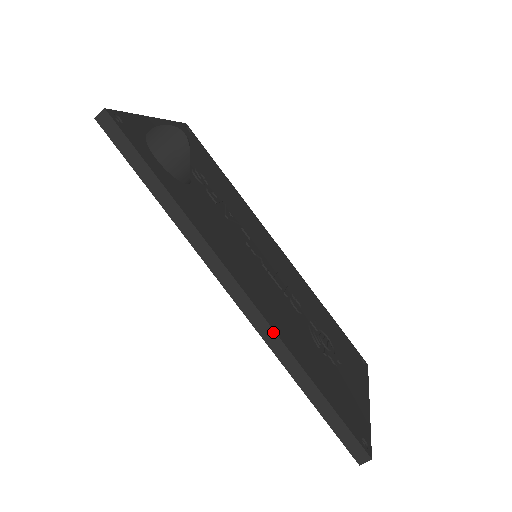
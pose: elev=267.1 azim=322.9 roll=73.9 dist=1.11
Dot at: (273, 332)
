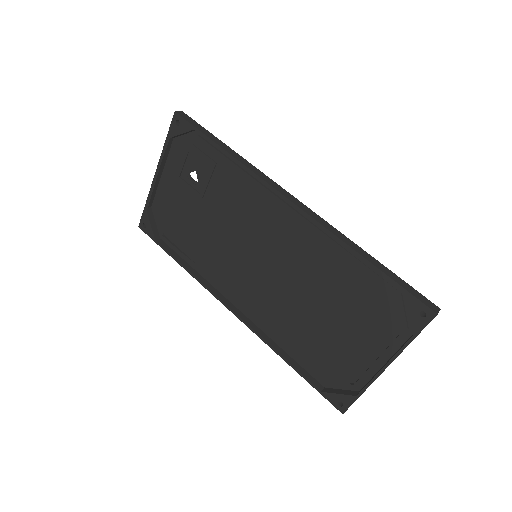
Dot at: (329, 225)
